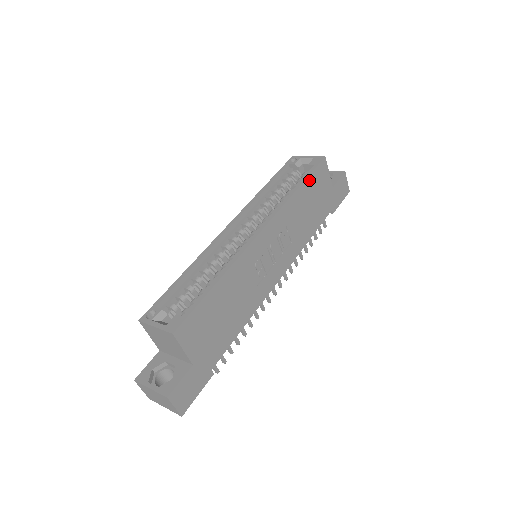
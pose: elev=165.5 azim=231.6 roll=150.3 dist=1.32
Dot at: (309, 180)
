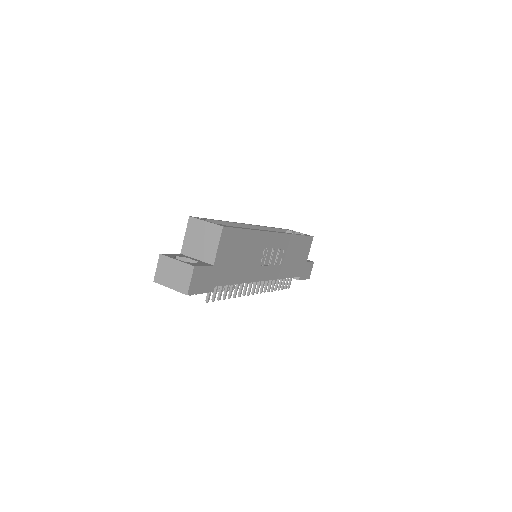
Dot at: (303, 239)
